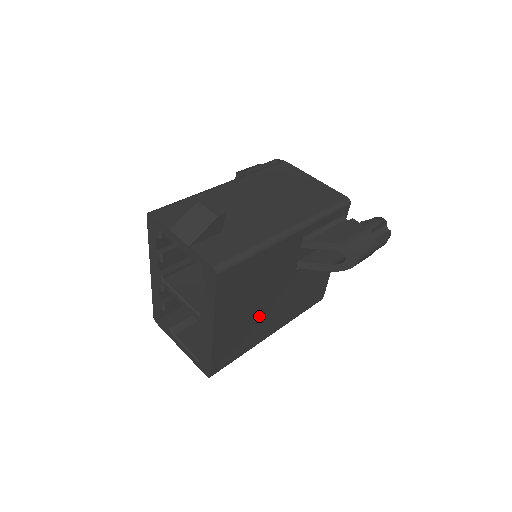
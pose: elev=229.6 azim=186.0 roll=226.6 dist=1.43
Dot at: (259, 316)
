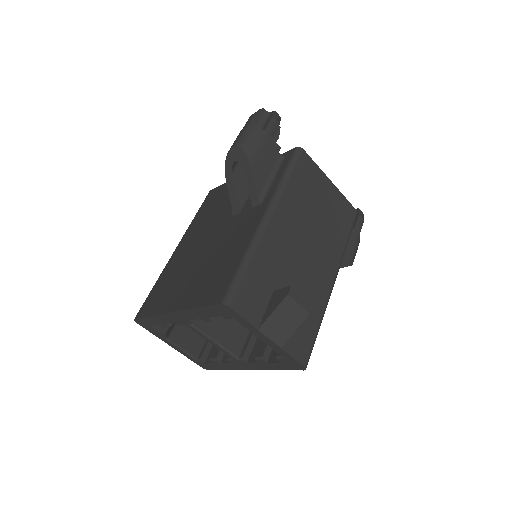
Dot at: occluded
